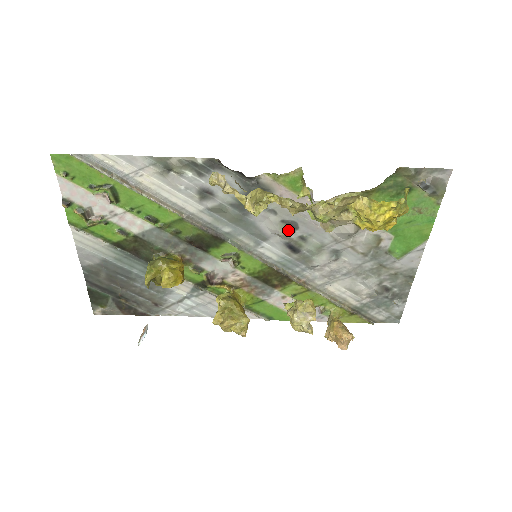
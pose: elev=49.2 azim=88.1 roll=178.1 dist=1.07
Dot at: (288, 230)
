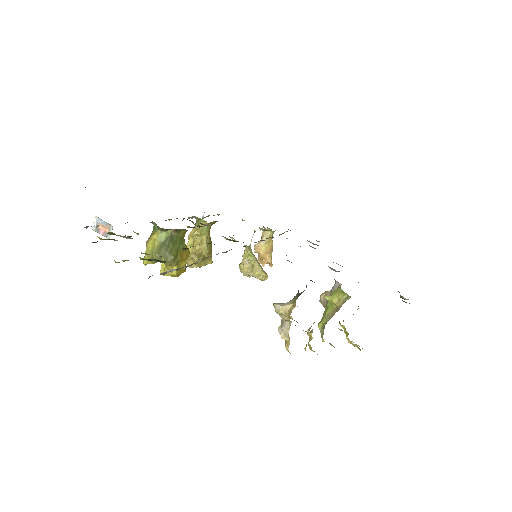
Dot at: occluded
